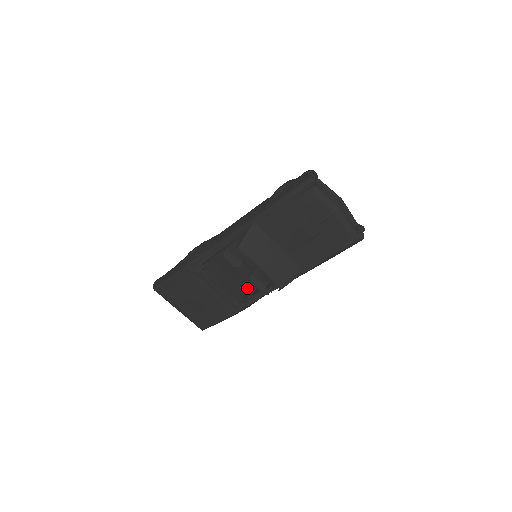
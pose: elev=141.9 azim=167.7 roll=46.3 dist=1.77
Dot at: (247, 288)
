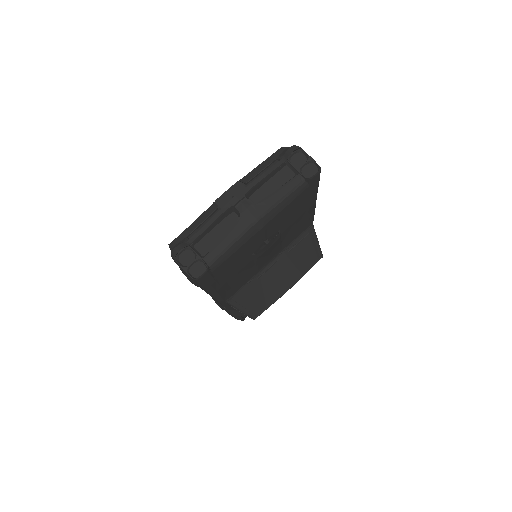
Dot at: occluded
